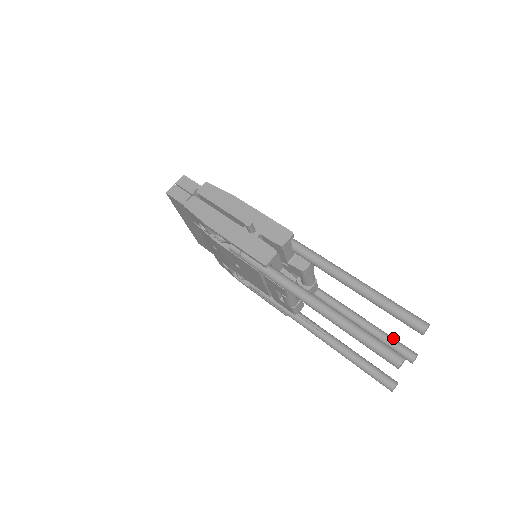
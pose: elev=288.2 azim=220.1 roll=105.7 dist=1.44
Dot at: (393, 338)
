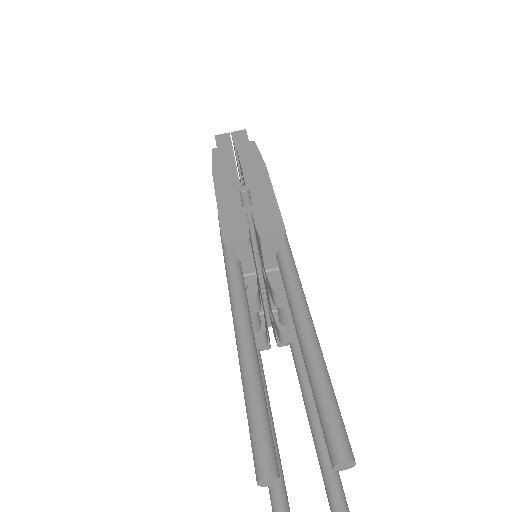
Dot at: occluded
